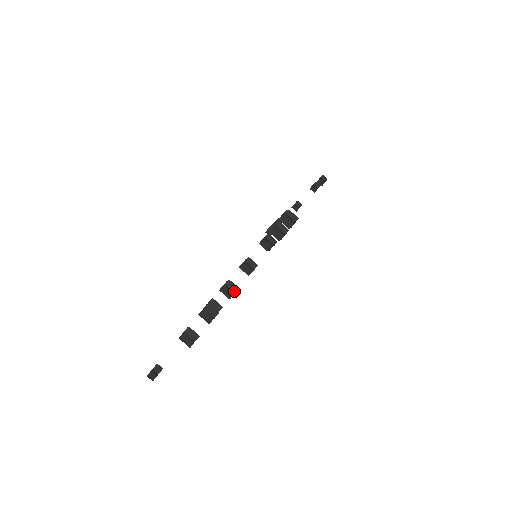
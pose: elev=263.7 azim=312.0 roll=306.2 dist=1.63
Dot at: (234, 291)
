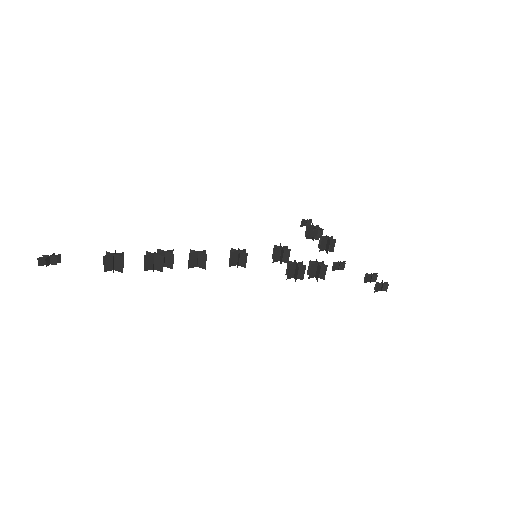
Dot at: (200, 265)
